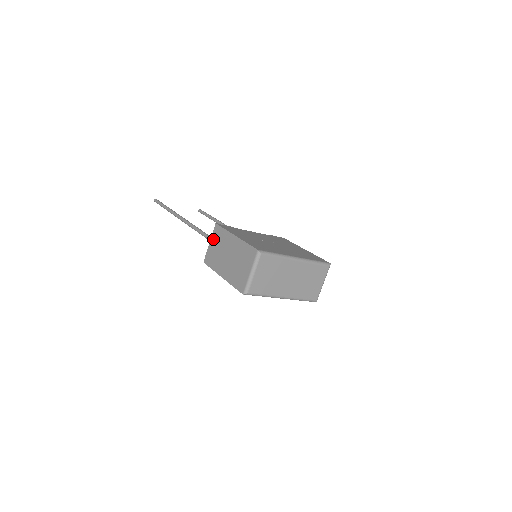
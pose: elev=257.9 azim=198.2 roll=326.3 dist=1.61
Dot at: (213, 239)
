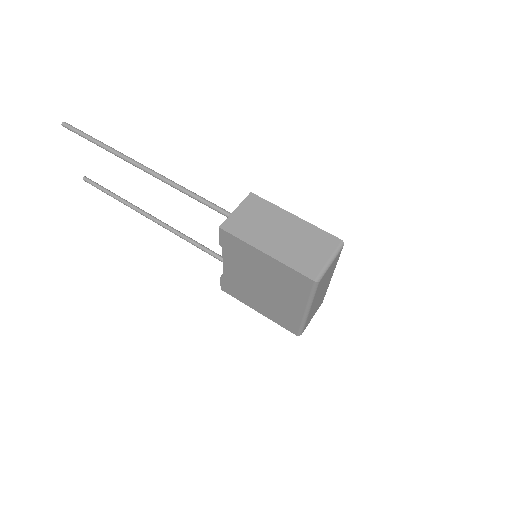
Dot at: (245, 207)
